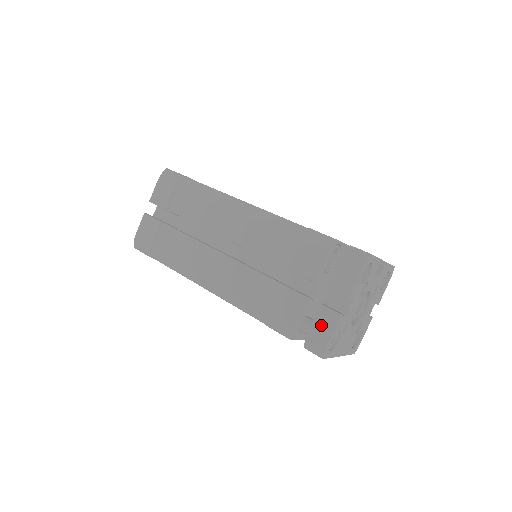
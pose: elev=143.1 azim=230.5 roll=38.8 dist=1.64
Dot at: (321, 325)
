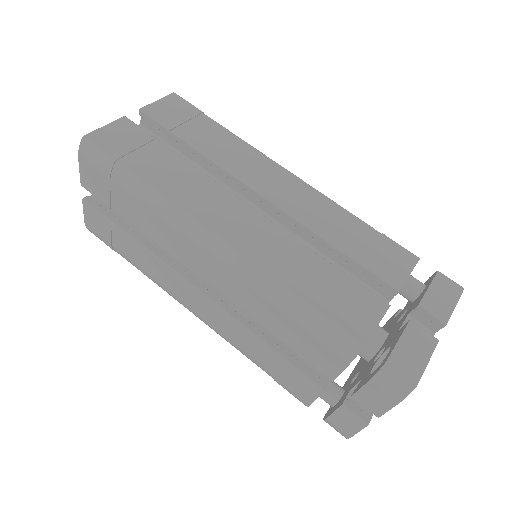
Dot at: (342, 421)
